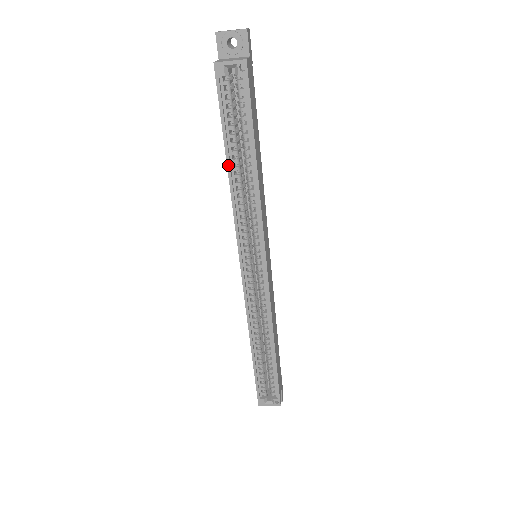
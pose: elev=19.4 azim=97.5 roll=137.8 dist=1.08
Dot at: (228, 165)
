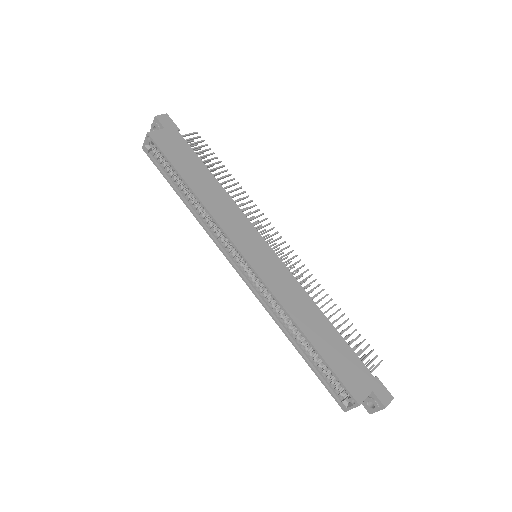
Dot at: (182, 200)
